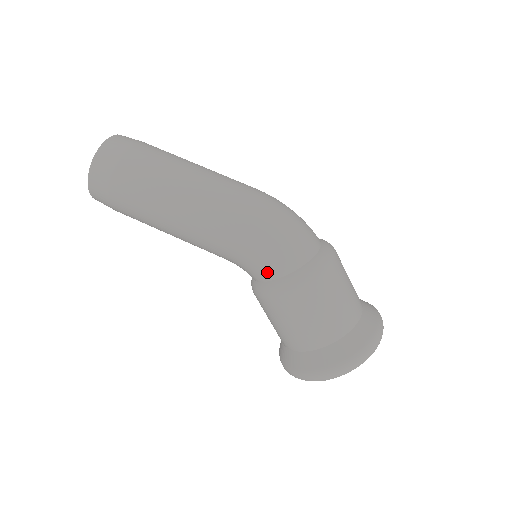
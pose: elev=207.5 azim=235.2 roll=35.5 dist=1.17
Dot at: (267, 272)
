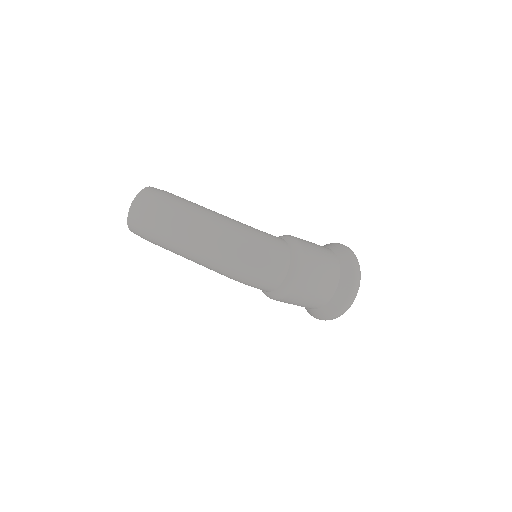
Dot at: occluded
